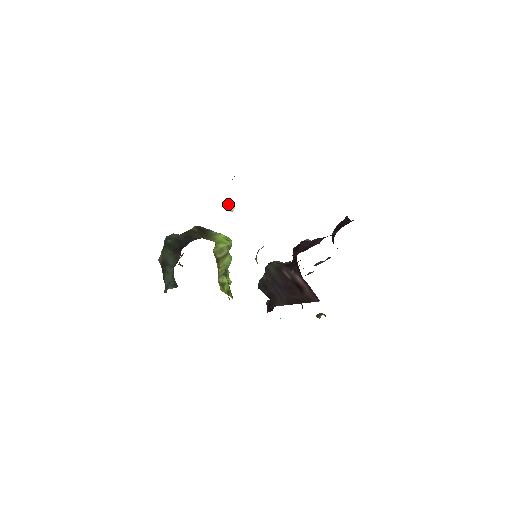
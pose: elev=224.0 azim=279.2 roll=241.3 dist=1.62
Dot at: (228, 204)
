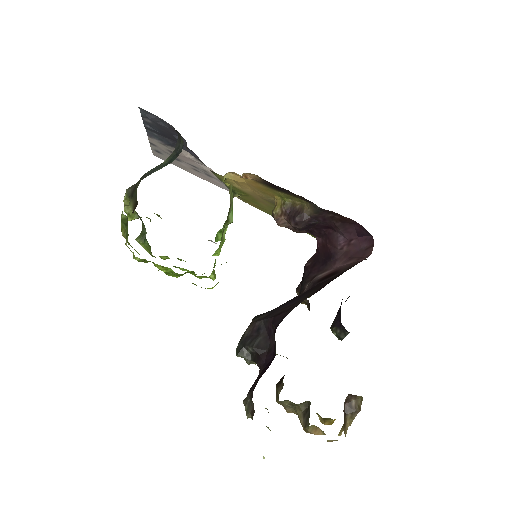
Dot at: occluded
